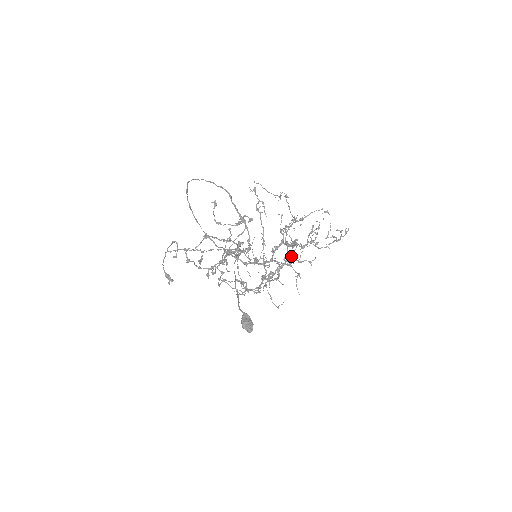
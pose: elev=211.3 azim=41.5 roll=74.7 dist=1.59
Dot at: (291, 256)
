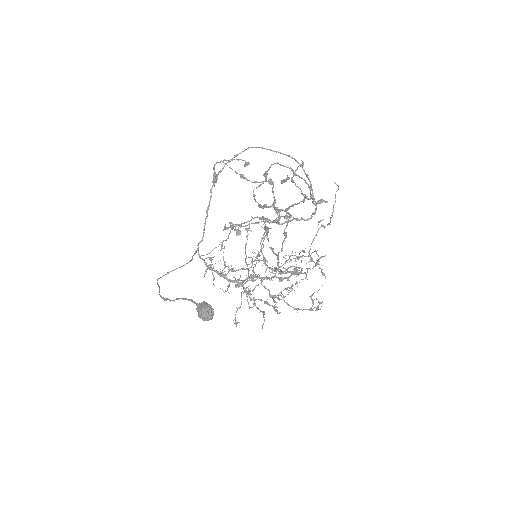
Dot at: (304, 273)
